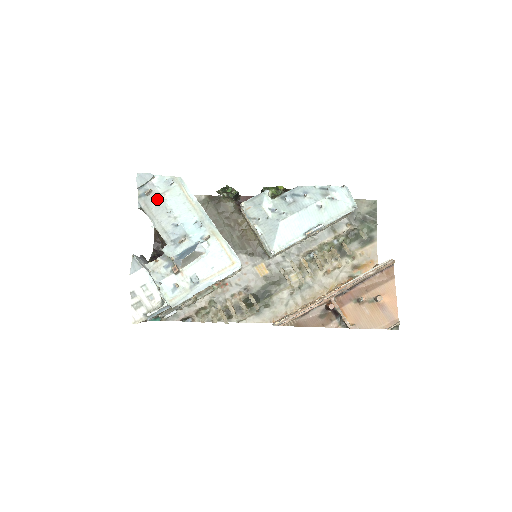
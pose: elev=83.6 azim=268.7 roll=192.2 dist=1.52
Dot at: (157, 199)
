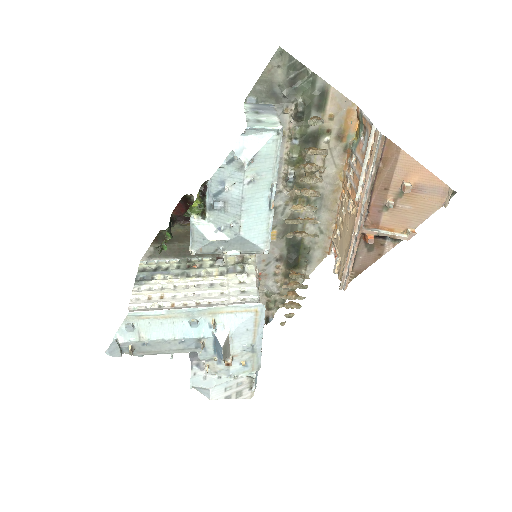
Dot at: (143, 345)
